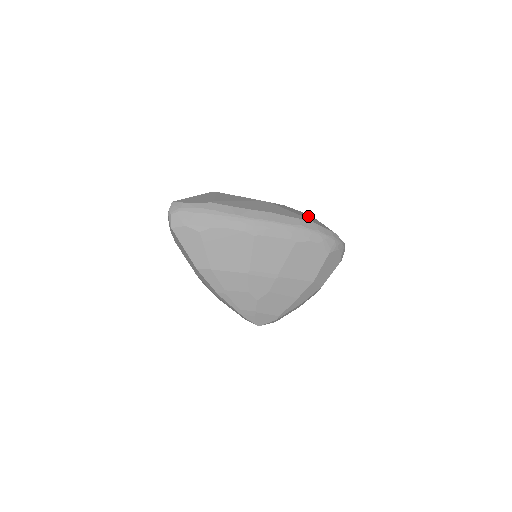
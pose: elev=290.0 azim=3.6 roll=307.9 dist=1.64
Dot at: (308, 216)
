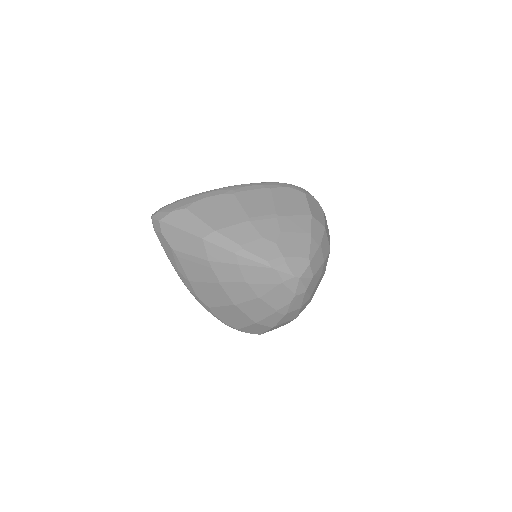
Dot at: occluded
